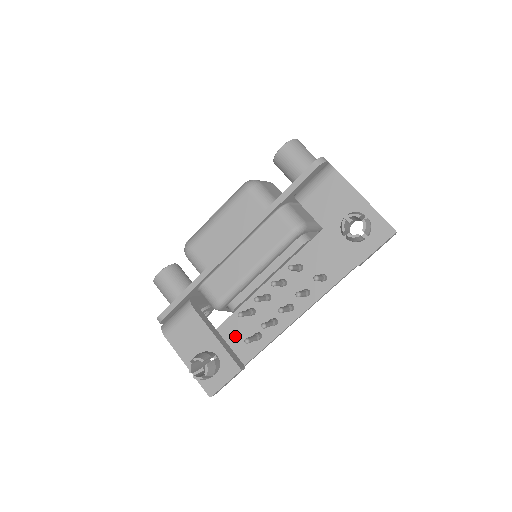
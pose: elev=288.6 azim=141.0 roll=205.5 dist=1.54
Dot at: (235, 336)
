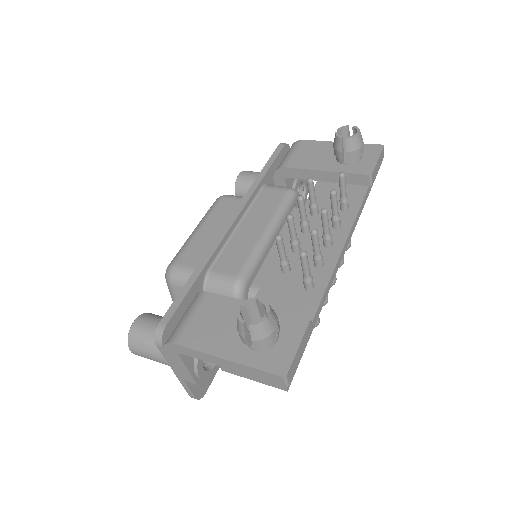
Dot at: (278, 303)
